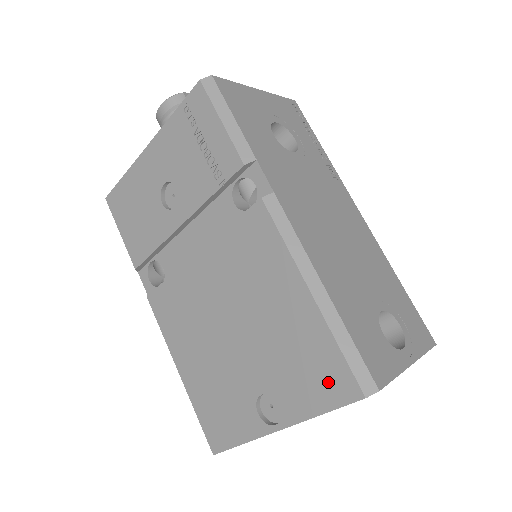
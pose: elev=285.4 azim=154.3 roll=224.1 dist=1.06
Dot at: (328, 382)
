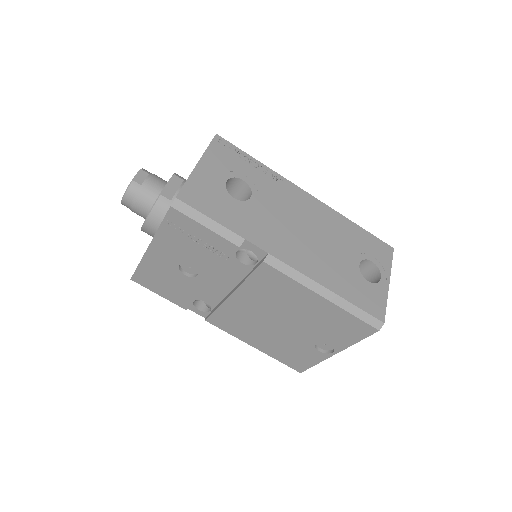
Dot at: (355, 330)
